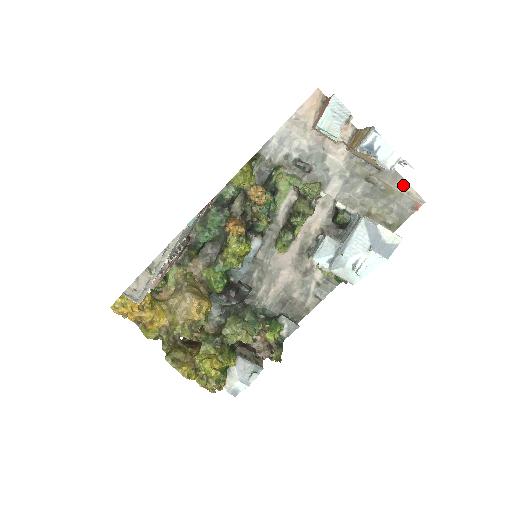
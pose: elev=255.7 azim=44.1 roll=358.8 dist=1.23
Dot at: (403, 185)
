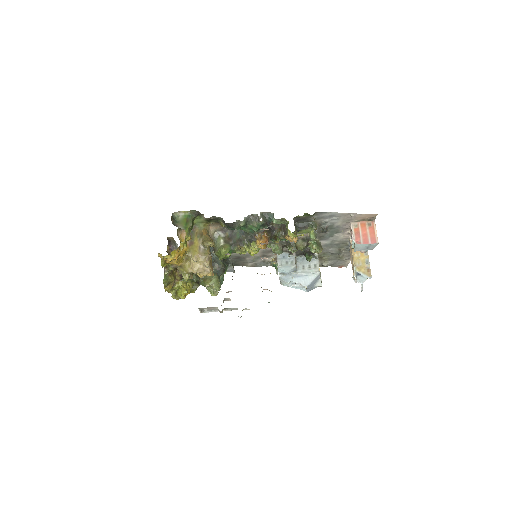
Dot at: (349, 259)
